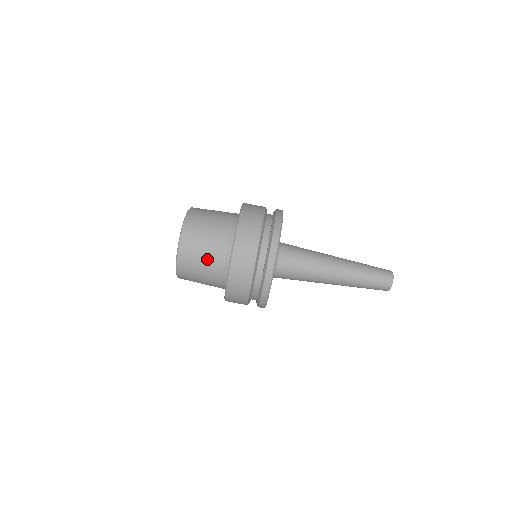
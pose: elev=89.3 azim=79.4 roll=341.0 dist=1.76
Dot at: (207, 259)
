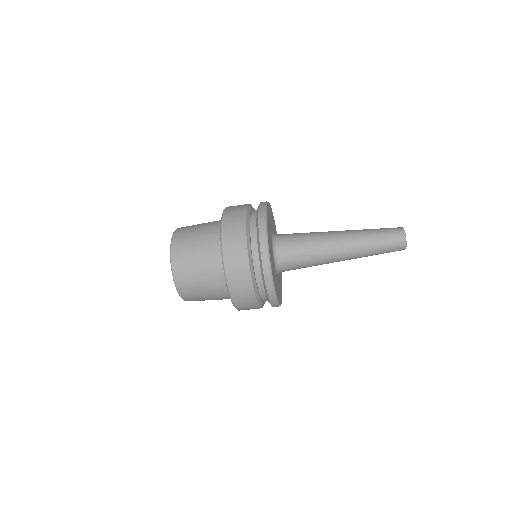
Dot at: occluded
